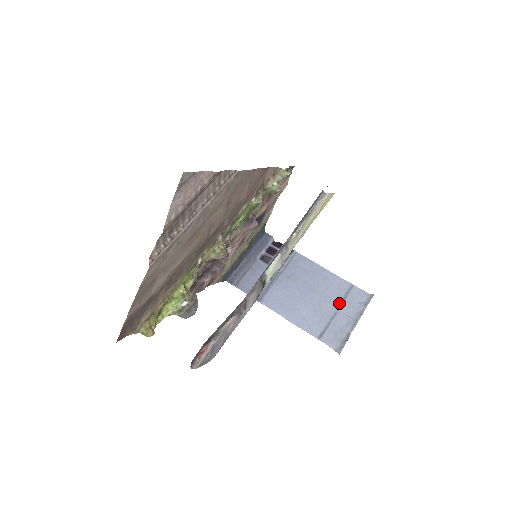
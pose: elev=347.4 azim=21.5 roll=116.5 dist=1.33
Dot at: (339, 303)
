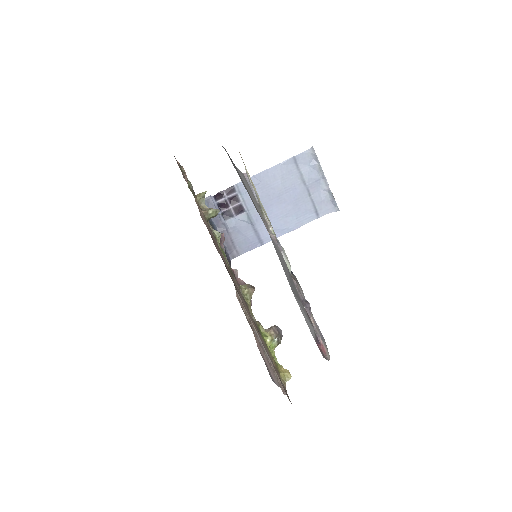
Dot at: (301, 181)
